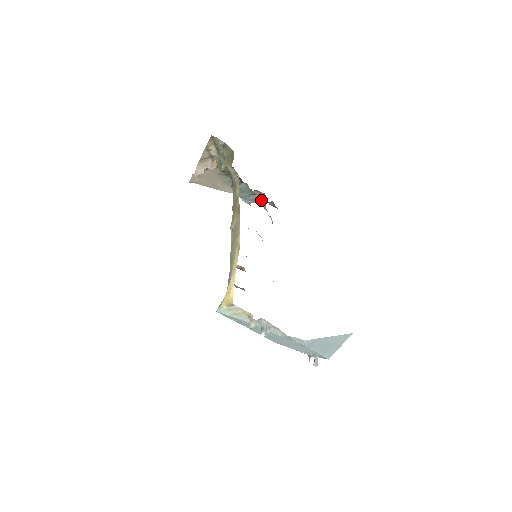
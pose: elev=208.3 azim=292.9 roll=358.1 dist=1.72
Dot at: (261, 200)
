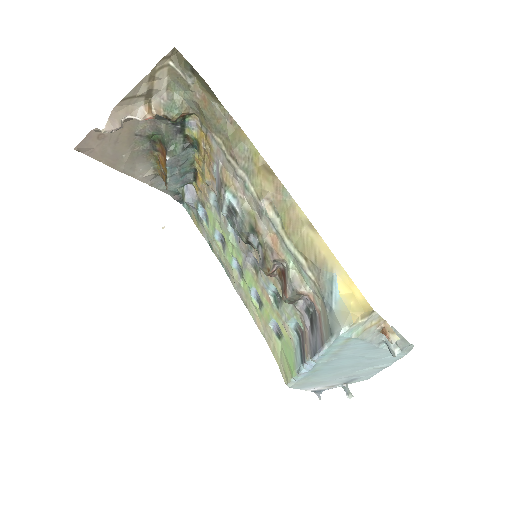
Dot at: (163, 191)
